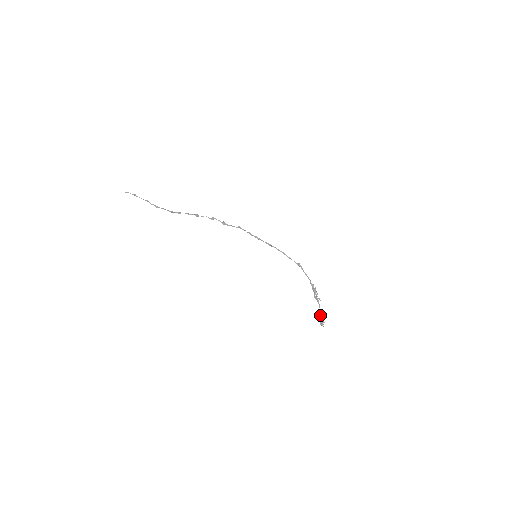
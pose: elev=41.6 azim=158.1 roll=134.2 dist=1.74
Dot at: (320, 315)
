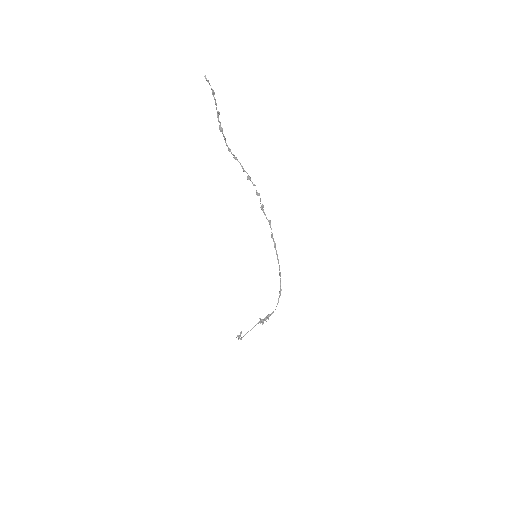
Dot at: occluded
